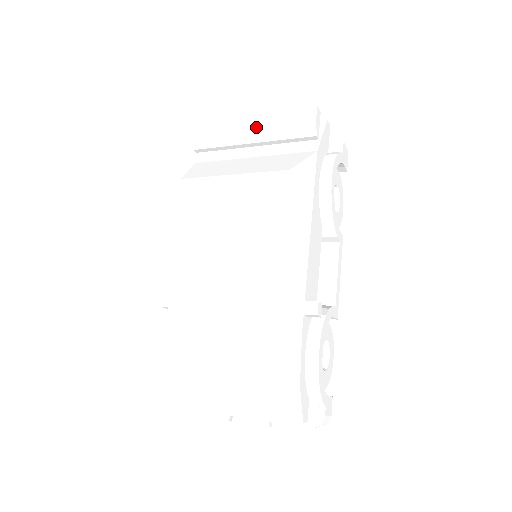
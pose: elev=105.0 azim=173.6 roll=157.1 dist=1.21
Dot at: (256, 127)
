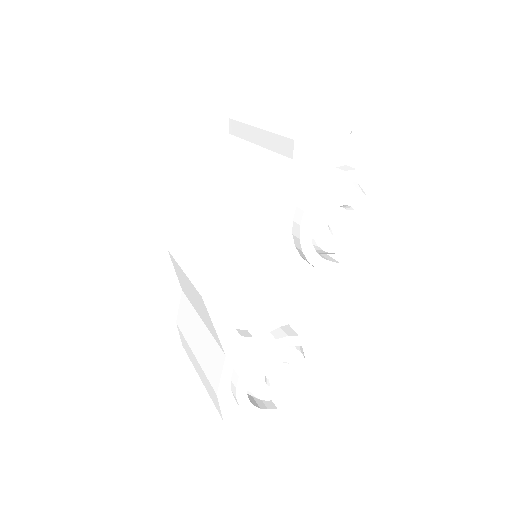
Dot at: (259, 129)
